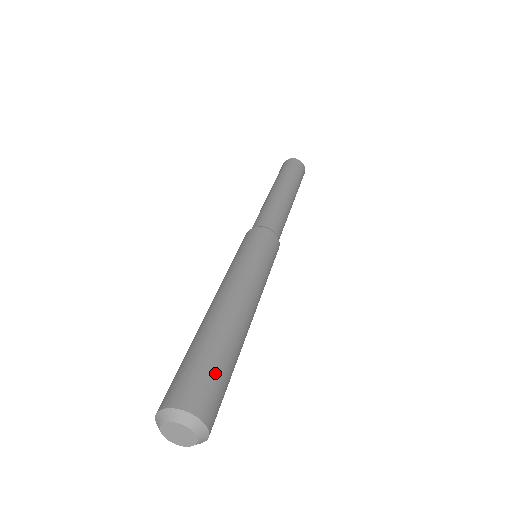
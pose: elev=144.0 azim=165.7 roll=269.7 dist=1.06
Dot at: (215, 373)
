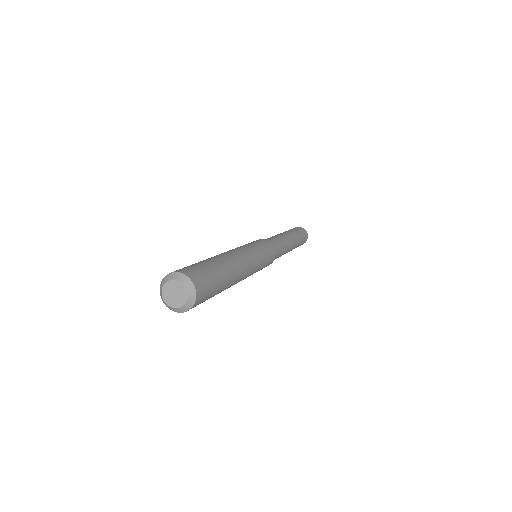
Dot at: (213, 279)
